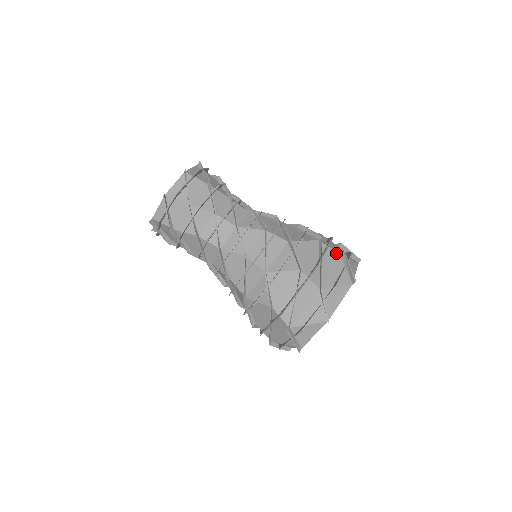
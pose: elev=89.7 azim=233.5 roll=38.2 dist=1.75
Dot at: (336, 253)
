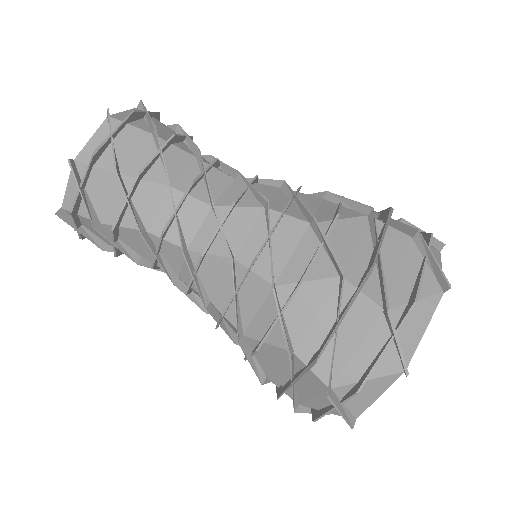
Dot at: occluded
